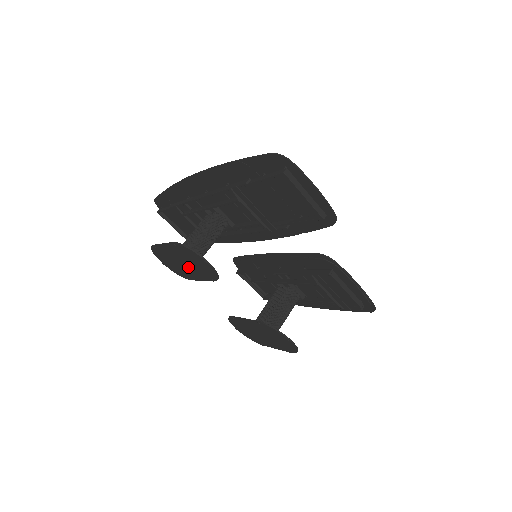
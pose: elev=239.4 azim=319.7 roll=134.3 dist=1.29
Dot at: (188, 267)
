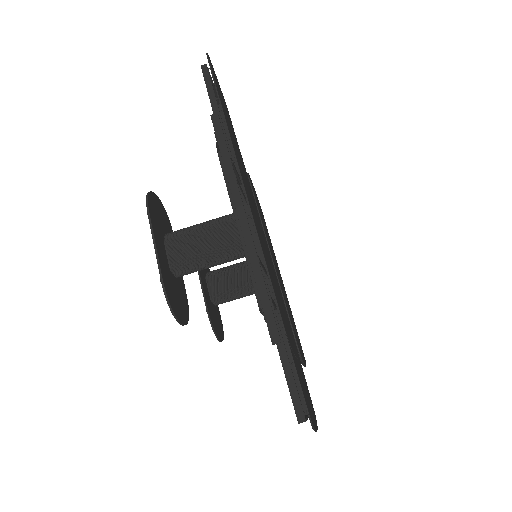
Dot at: occluded
